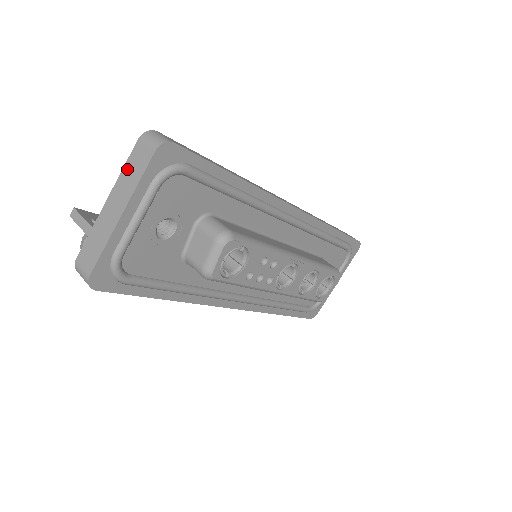
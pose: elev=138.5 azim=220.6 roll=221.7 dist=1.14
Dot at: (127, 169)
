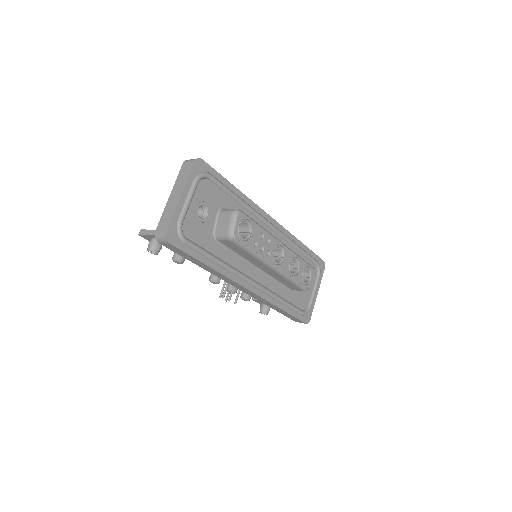
Dot at: (179, 177)
